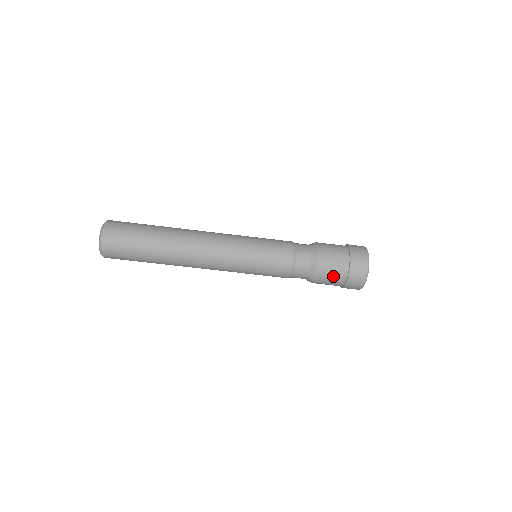
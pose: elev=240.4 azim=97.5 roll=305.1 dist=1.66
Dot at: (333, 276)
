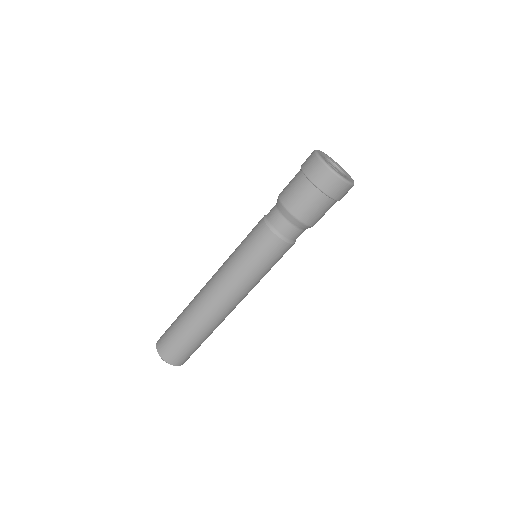
Dot at: (323, 212)
